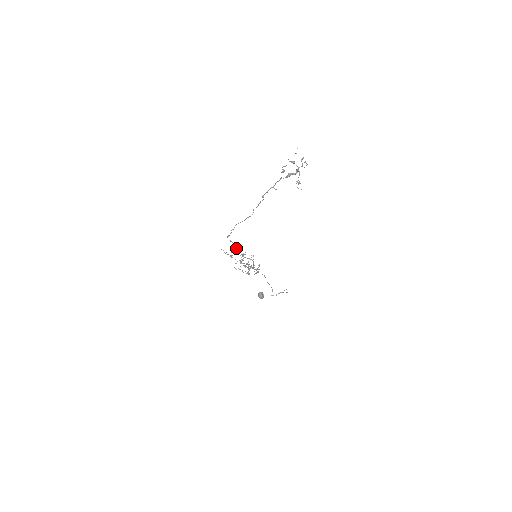
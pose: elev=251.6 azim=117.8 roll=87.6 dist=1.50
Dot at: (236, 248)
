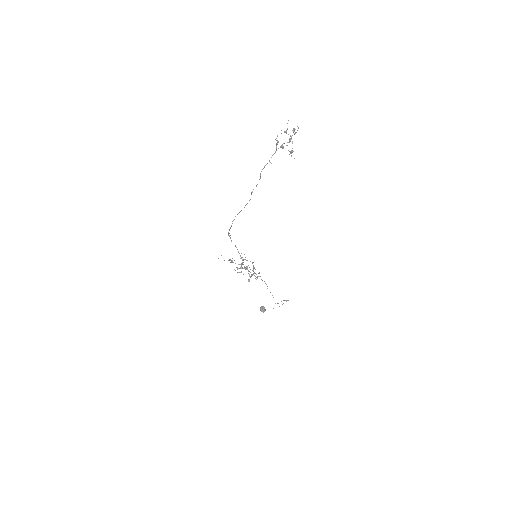
Dot at: occluded
